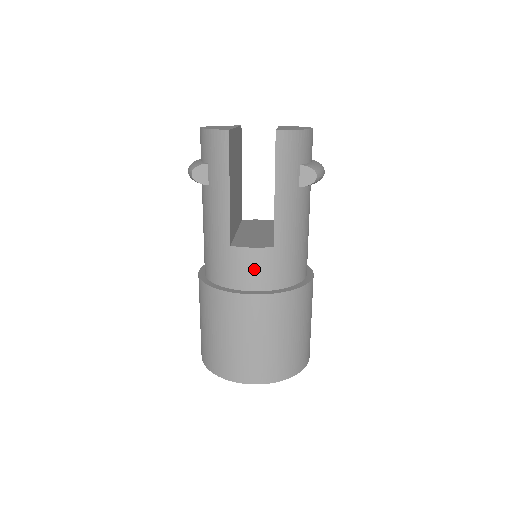
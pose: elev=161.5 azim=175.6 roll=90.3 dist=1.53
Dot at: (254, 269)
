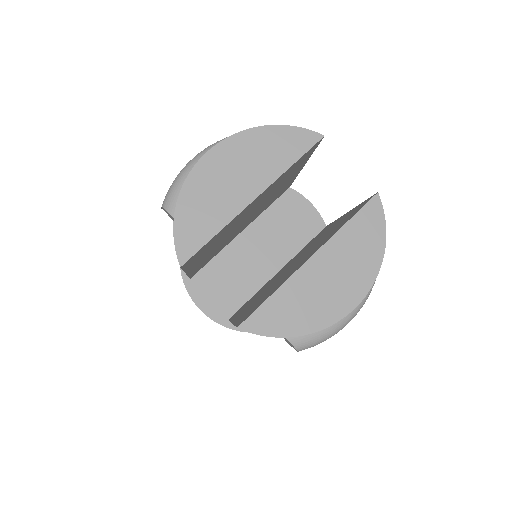
Dot at: occluded
